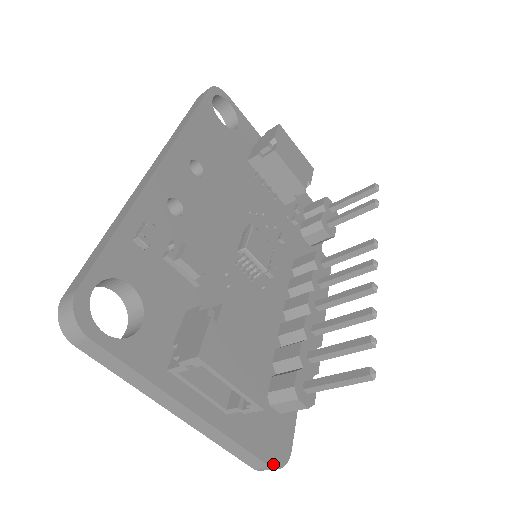
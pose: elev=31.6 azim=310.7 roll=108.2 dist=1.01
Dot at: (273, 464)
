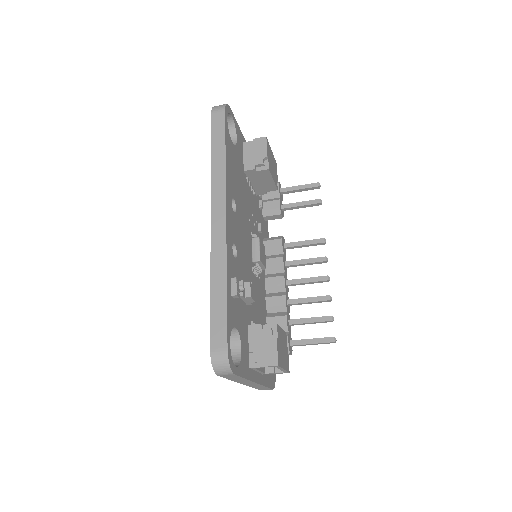
Dot at: (273, 387)
